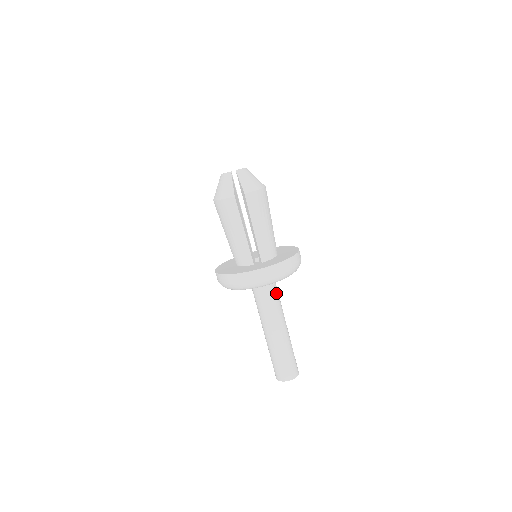
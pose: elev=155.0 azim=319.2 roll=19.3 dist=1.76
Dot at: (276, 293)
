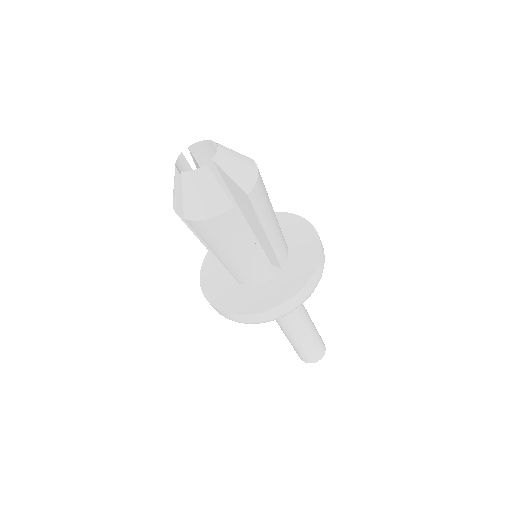
Dot at: occluded
